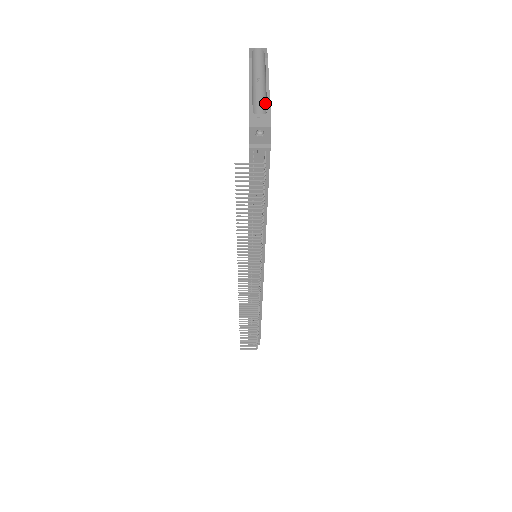
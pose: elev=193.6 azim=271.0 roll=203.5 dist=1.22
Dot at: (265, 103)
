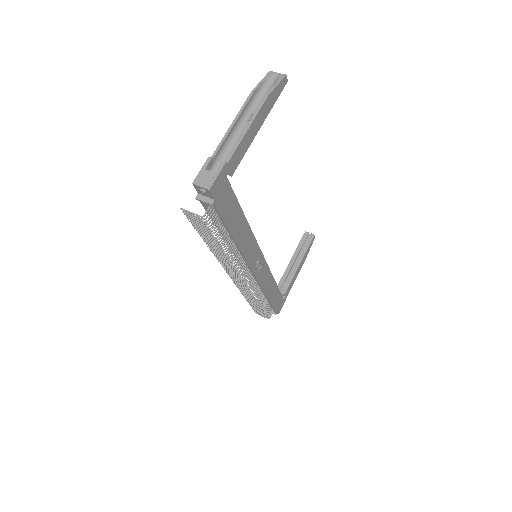
Dot at: (233, 153)
